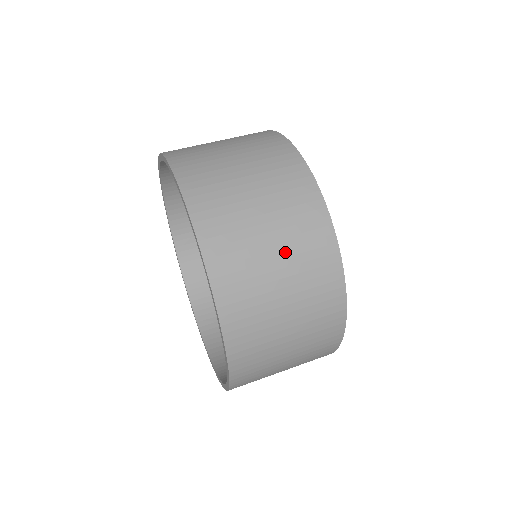
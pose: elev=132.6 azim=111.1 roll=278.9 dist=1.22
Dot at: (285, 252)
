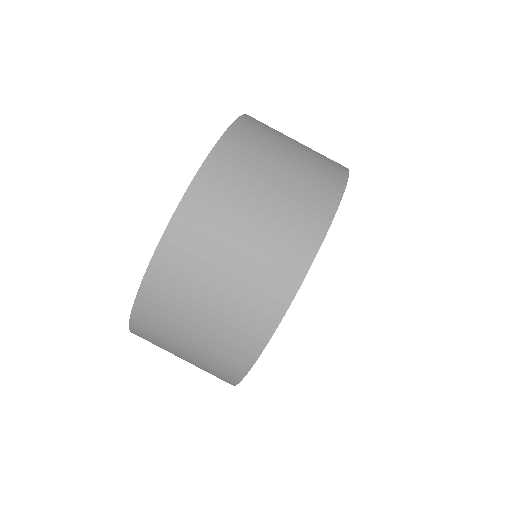
Dot at: occluded
